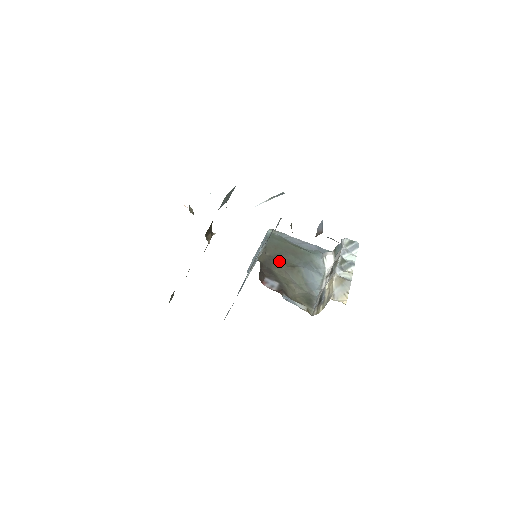
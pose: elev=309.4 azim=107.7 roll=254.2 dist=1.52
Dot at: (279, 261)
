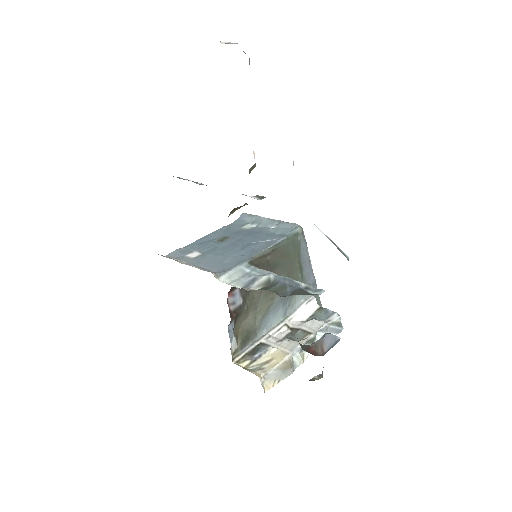
Dot at: occluded
